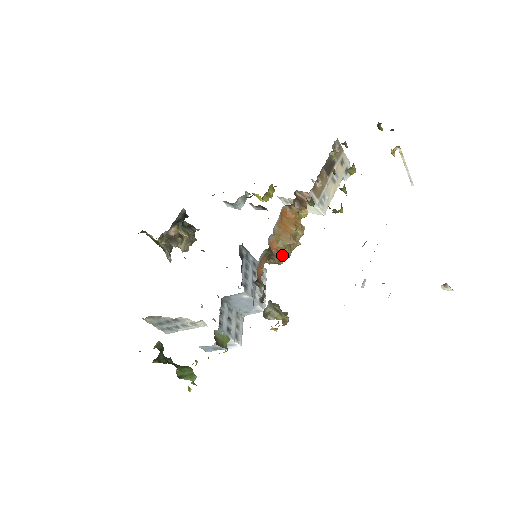
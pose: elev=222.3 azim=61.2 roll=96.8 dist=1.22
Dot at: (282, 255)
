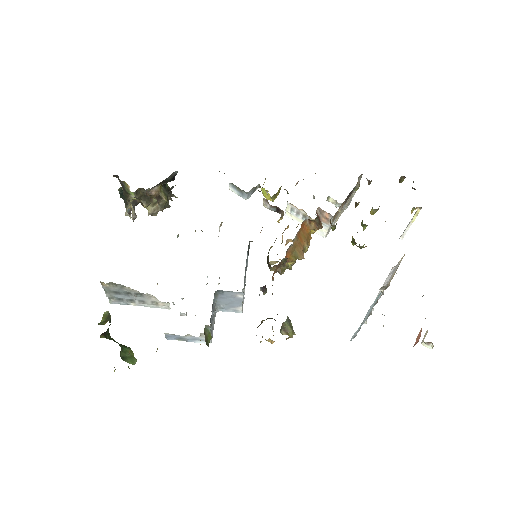
Dot at: (287, 266)
